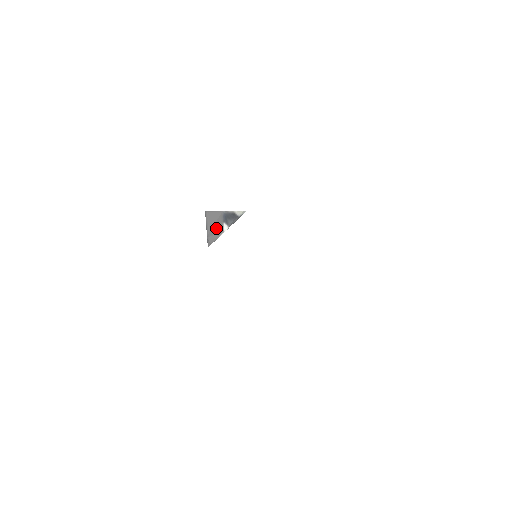
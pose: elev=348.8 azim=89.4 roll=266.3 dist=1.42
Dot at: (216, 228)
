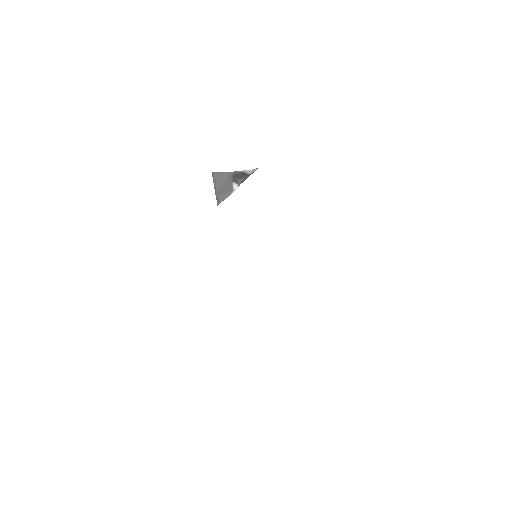
Dot at: (225, 188)
